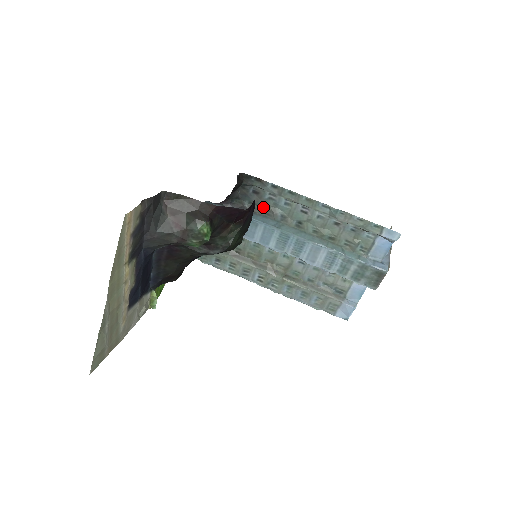
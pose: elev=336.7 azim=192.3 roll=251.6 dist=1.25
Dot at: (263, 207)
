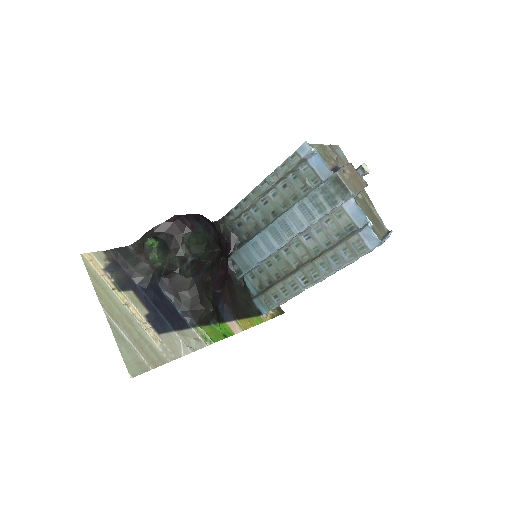
Dot at: (252, 229)
